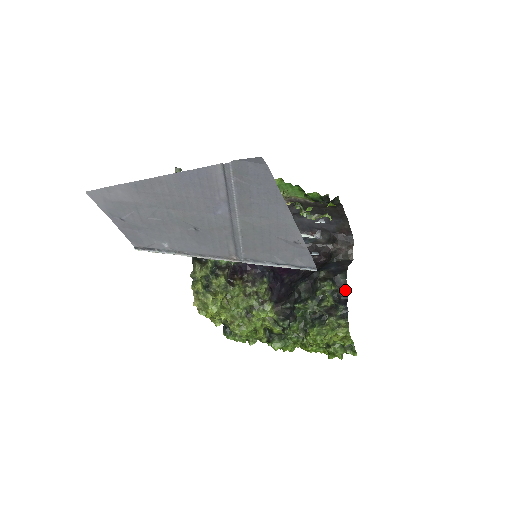
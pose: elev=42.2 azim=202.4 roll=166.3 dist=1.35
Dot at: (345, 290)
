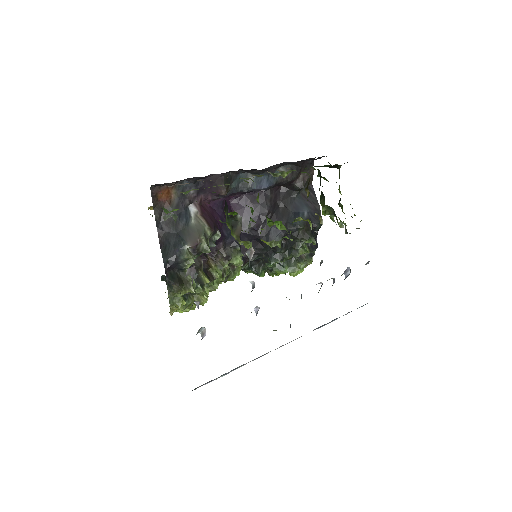
Dot at: occluded
